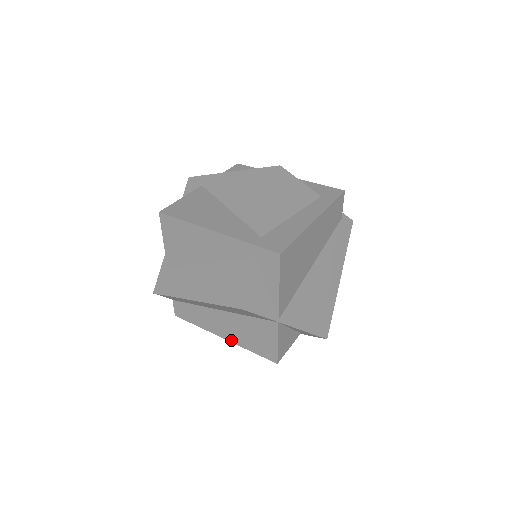
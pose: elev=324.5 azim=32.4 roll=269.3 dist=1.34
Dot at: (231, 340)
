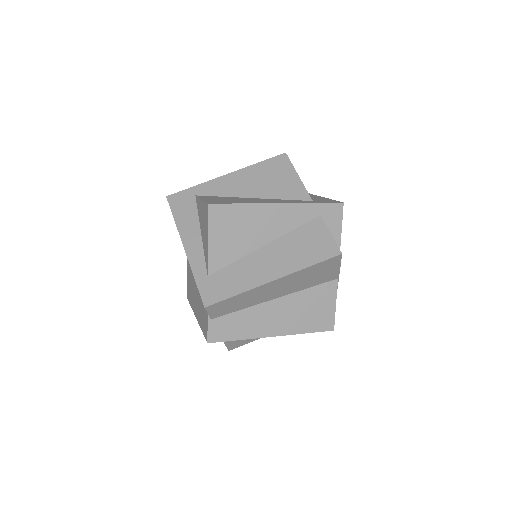
Dot at: (284, 333)
